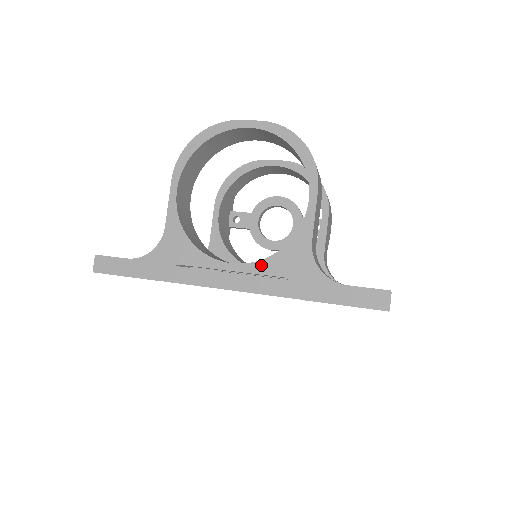
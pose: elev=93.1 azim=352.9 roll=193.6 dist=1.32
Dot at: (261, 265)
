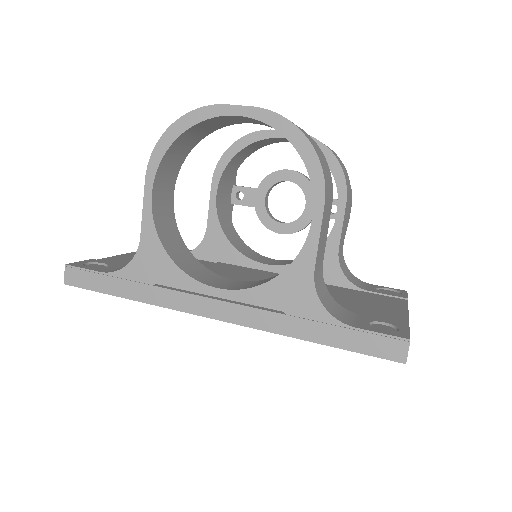
Dot at: (252, 294)
